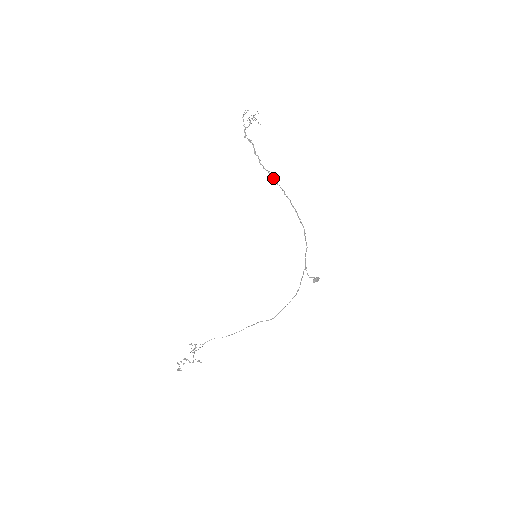
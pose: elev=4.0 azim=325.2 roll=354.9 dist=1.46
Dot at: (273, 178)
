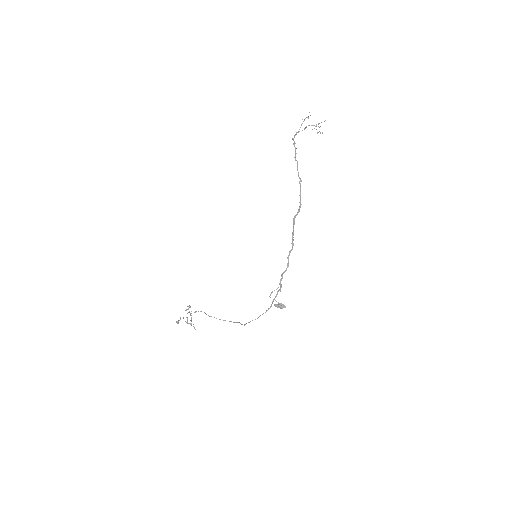
Dot at: (300, 188)
